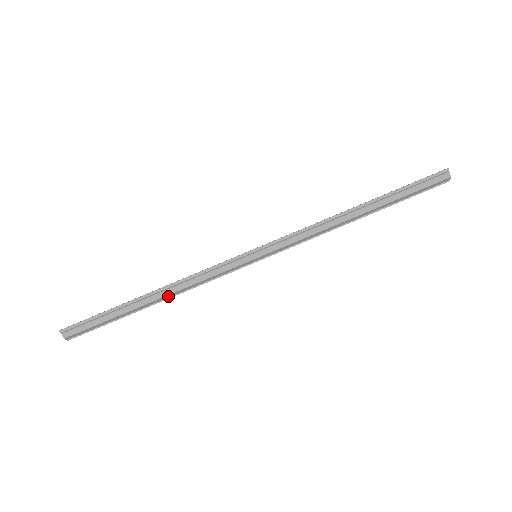
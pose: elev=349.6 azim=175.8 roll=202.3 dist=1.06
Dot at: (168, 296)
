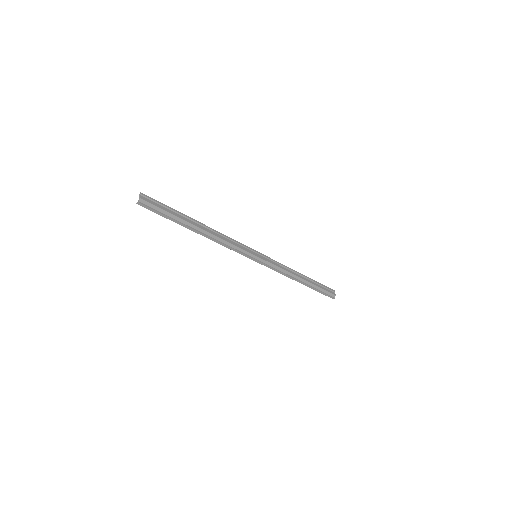
Dot at: (208, 234)
